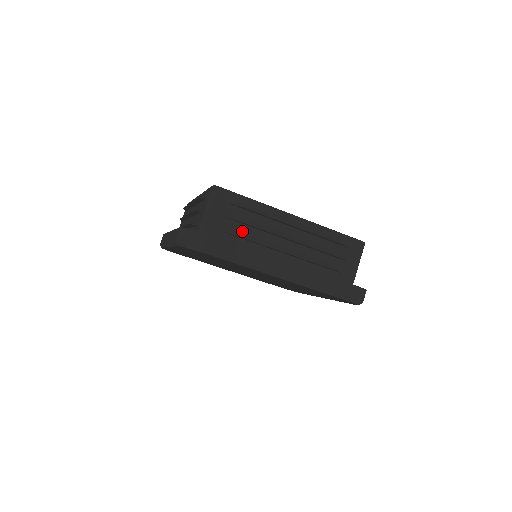
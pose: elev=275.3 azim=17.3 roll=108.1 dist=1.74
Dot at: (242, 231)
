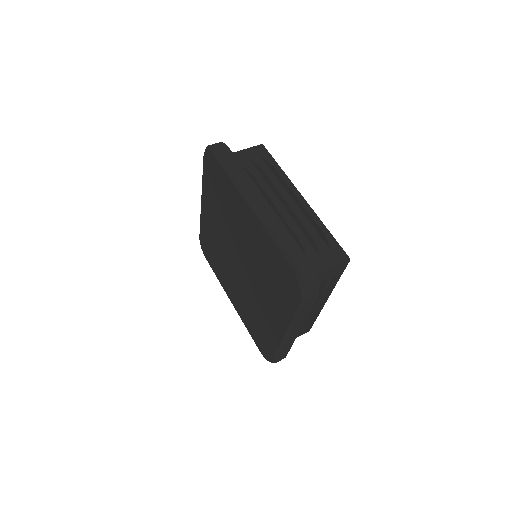
Dot at: (254, 175)
